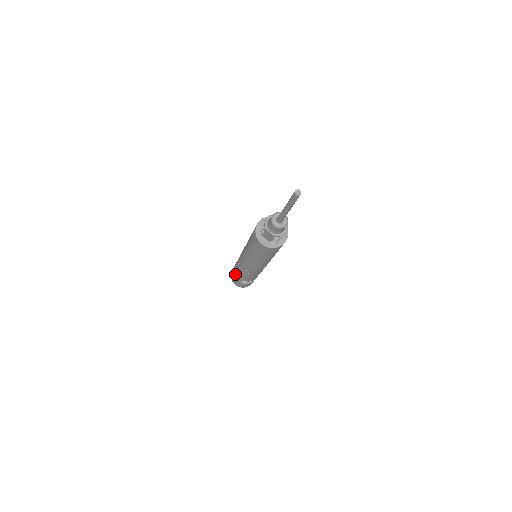
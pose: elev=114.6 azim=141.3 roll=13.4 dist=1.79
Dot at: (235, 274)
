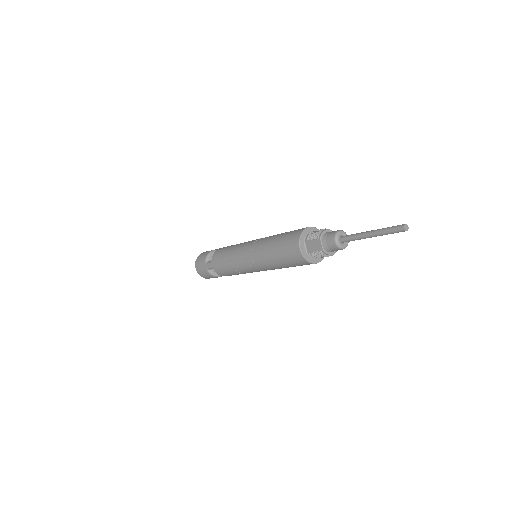
Dot at: (208, 258)
